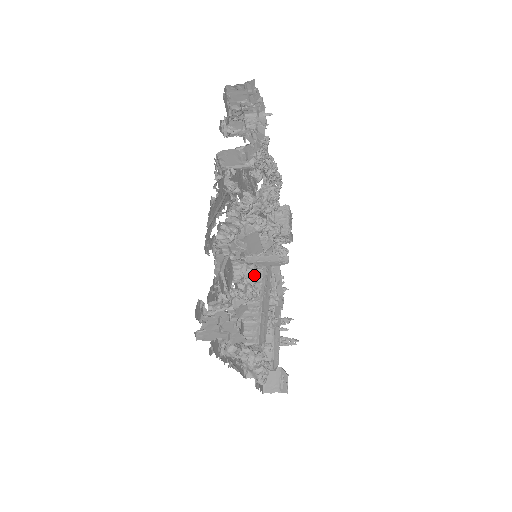
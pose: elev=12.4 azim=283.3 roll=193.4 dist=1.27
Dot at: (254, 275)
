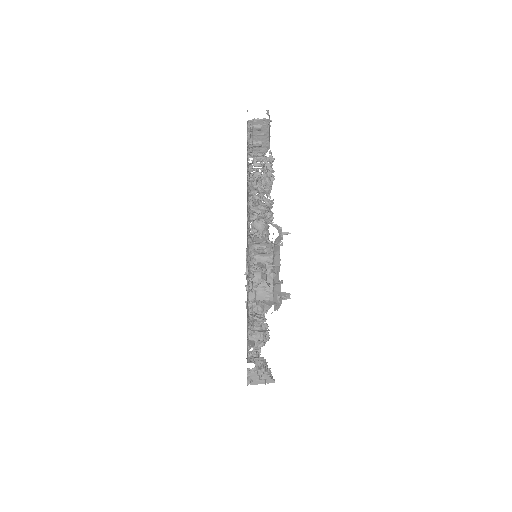
Dot at: occluded
